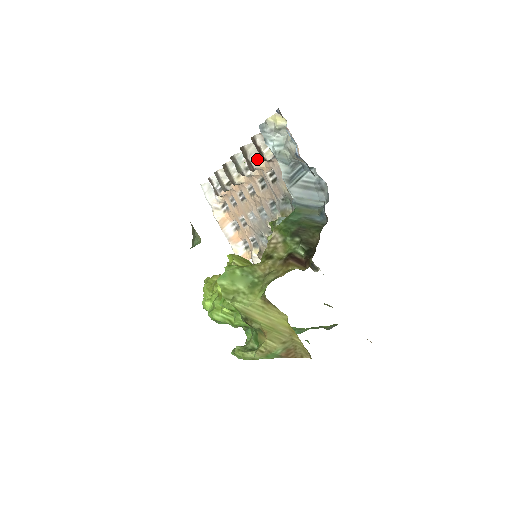
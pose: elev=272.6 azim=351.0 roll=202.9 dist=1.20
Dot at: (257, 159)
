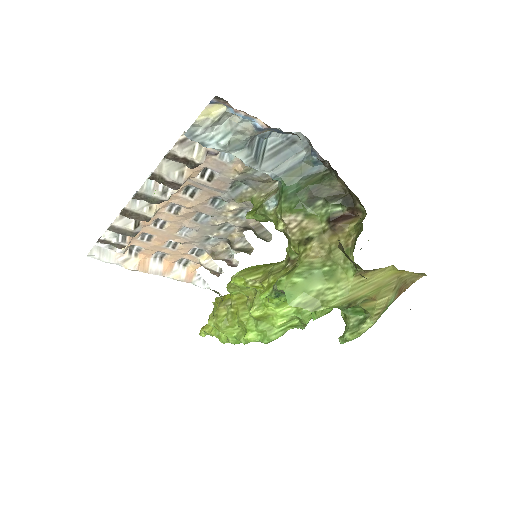
Dot at: (179, 173)
